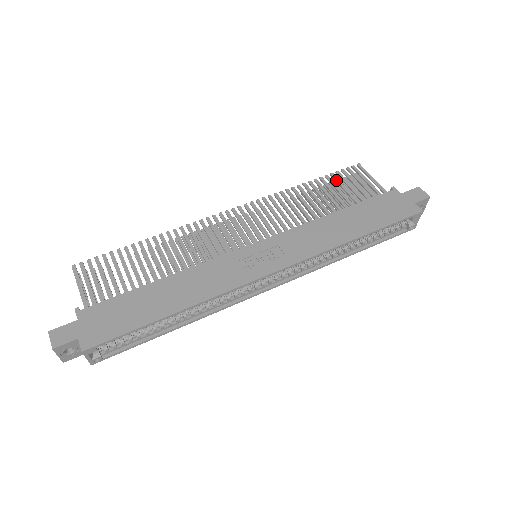
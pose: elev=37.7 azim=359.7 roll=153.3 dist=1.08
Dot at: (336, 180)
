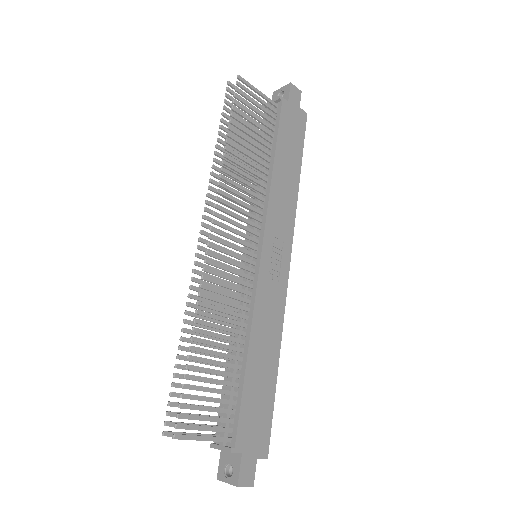
Dot at: (242, 116)
